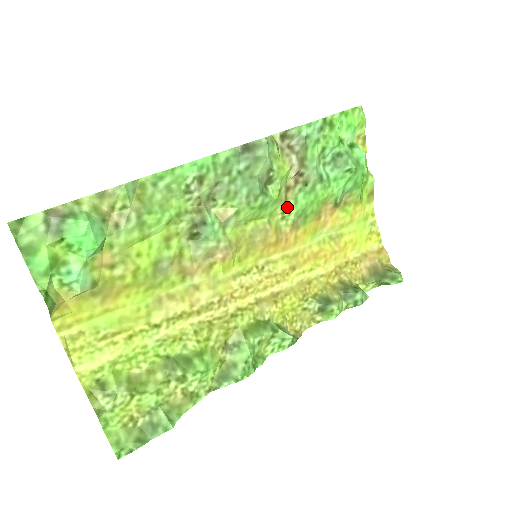
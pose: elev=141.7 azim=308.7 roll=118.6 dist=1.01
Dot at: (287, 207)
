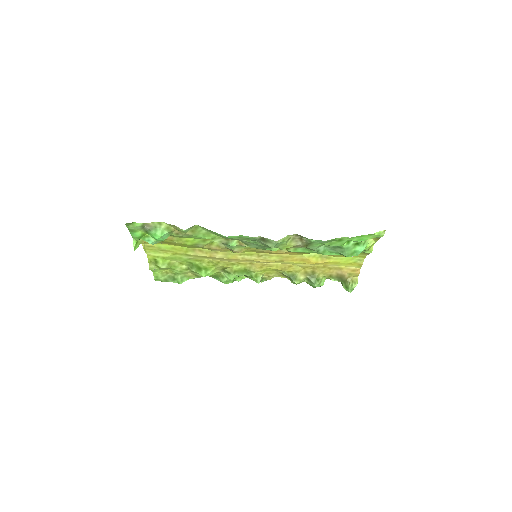
Dot at: (288, 249)
